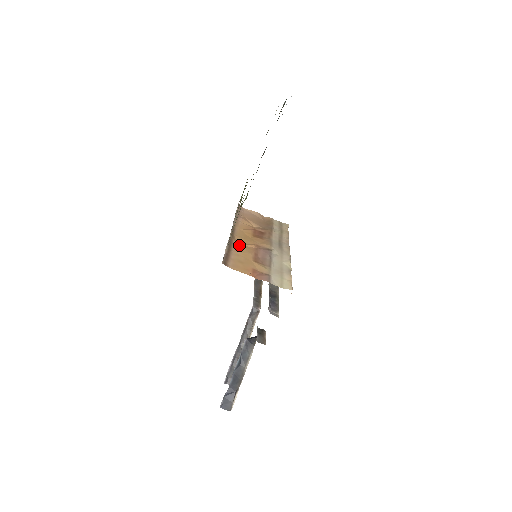
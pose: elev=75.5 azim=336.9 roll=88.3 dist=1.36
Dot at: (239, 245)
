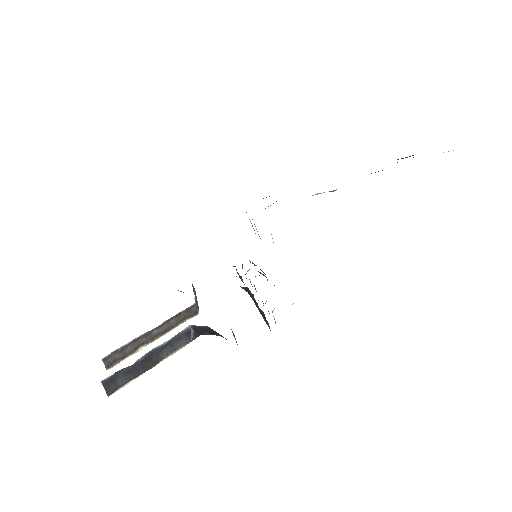
Dot at: occluded
